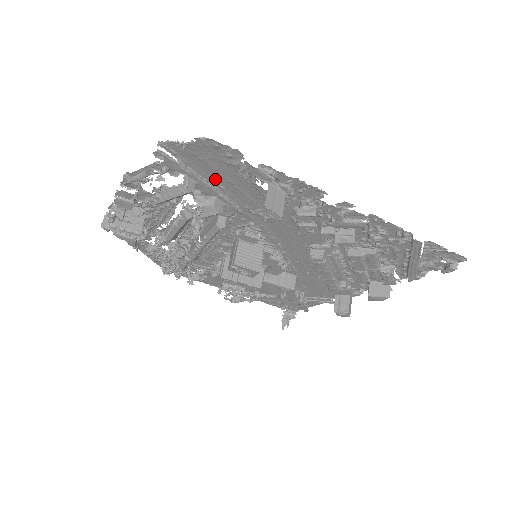
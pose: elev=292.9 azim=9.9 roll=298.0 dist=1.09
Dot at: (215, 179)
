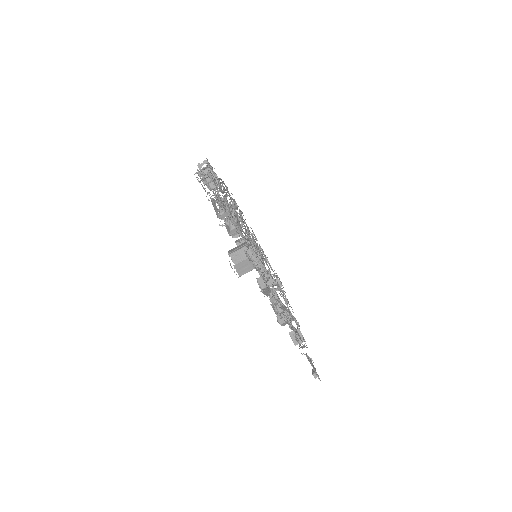
Dot at: occluded
